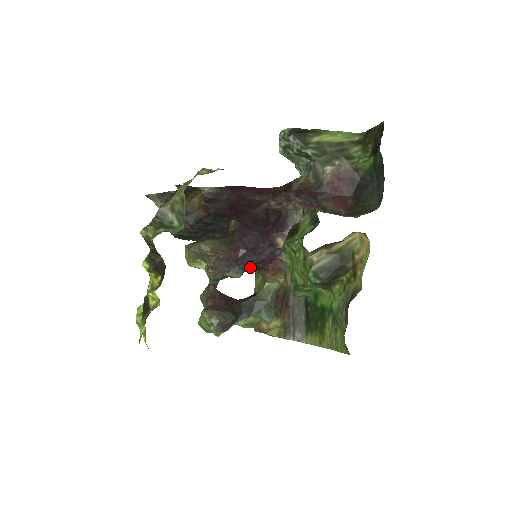
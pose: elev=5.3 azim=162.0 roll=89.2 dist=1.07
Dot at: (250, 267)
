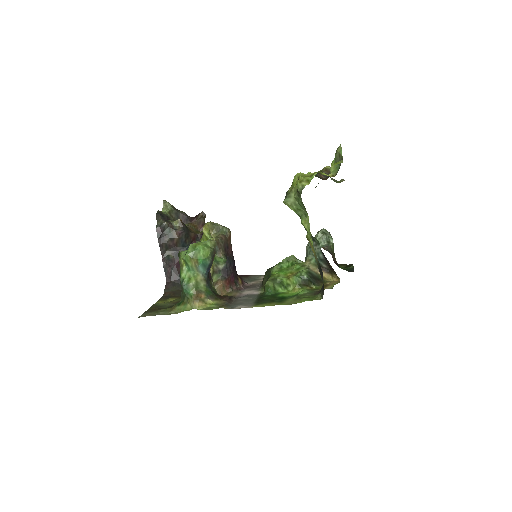
Dot at: (227, 265)
